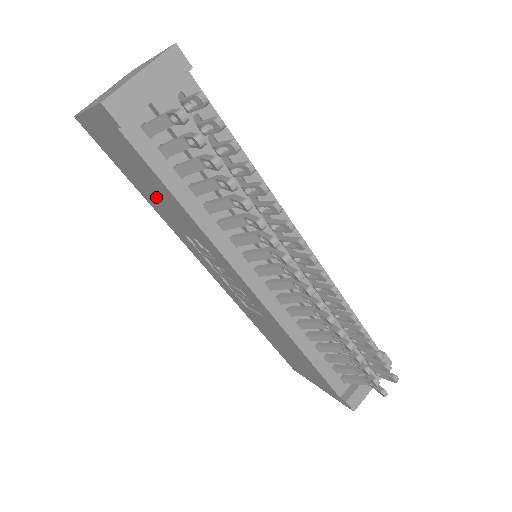
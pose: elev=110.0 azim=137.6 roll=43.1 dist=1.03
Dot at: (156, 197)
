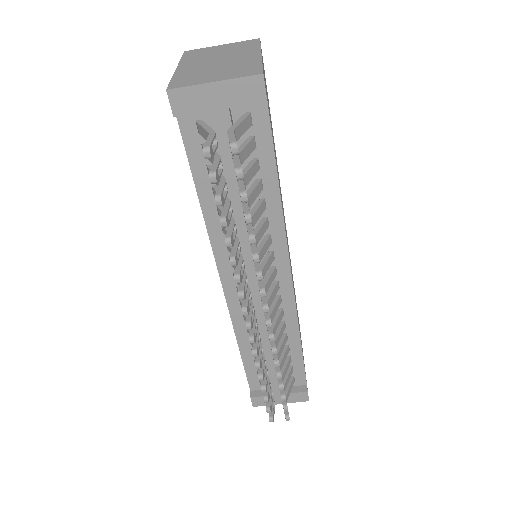
Dot at: occluded
